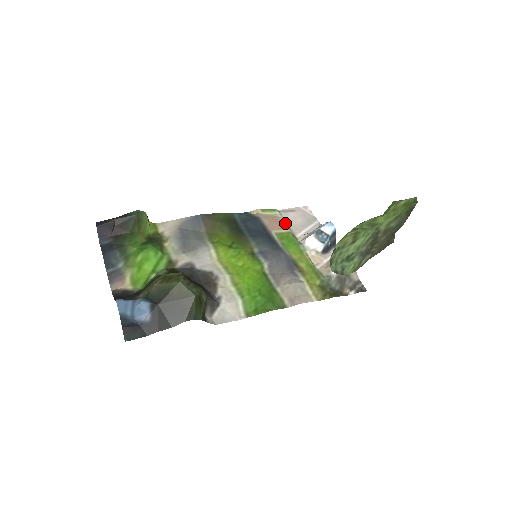
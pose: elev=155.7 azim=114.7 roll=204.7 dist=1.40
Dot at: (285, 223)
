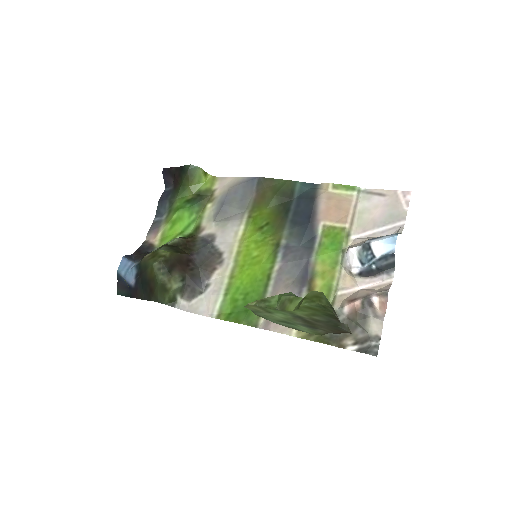
Dot at: (352, 212)
